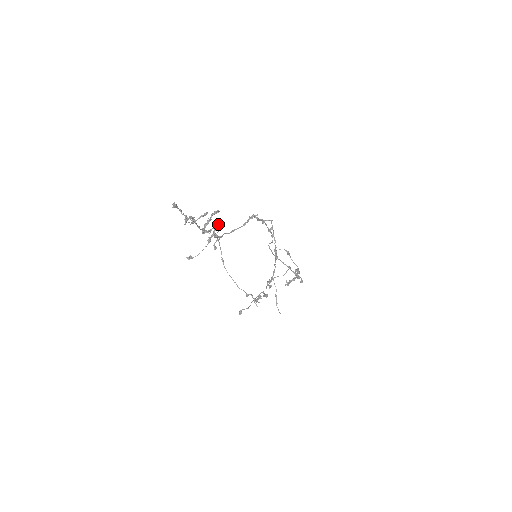
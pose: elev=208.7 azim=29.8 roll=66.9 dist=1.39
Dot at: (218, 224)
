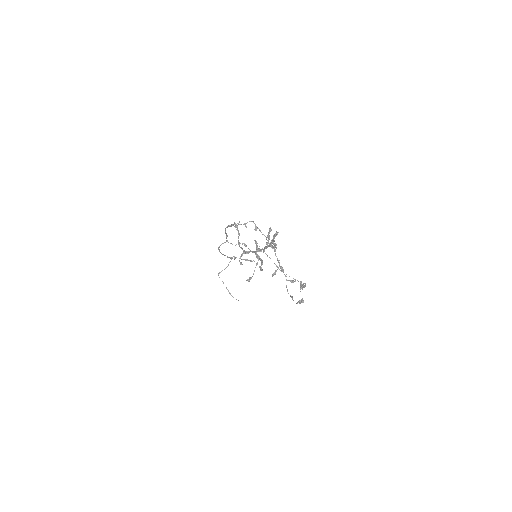
Dot at: (255, 240)
